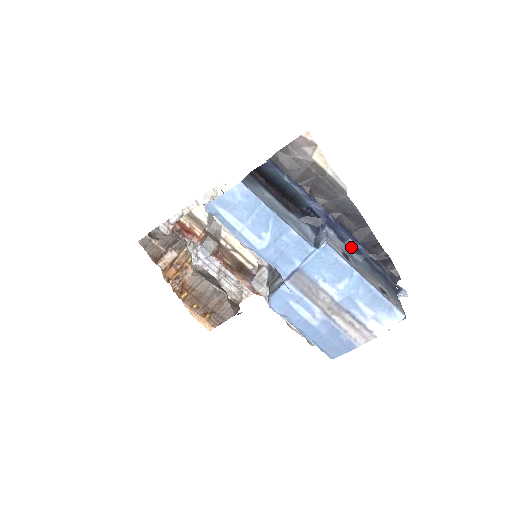
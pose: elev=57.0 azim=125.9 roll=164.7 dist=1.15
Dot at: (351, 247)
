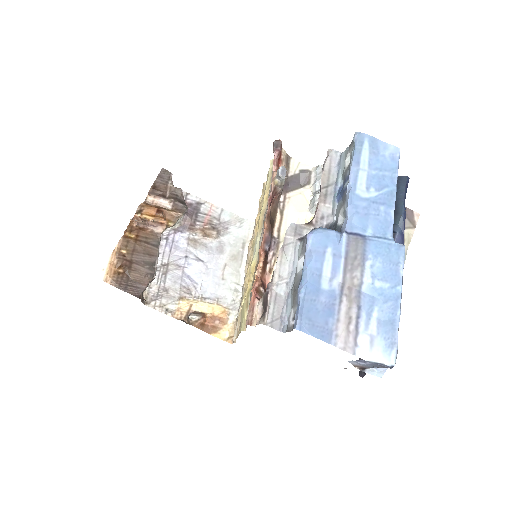
Dot at: occluded
